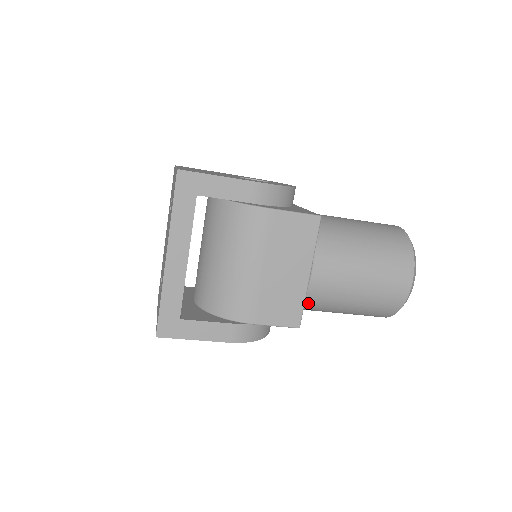
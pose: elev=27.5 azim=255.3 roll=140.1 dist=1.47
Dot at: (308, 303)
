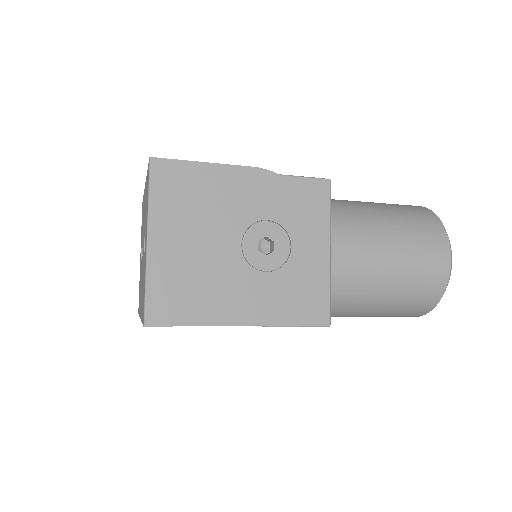
Dot at: occluded
